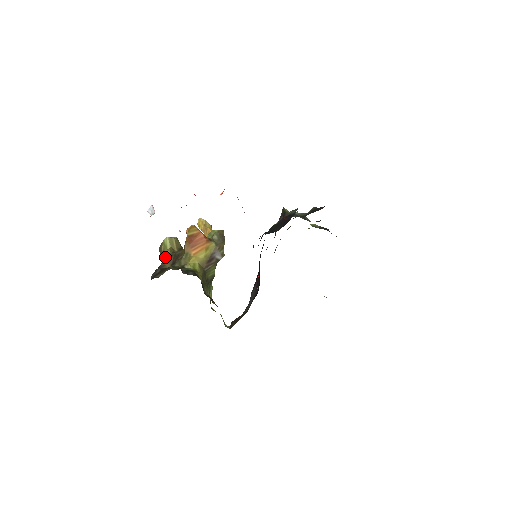
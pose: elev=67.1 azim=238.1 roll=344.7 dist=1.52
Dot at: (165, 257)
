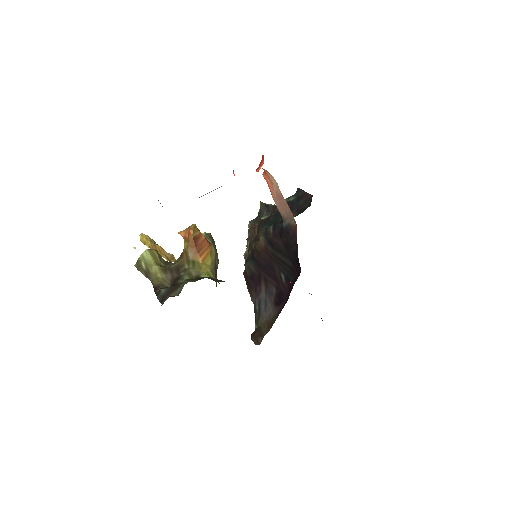
Dot at: (153, 275)
